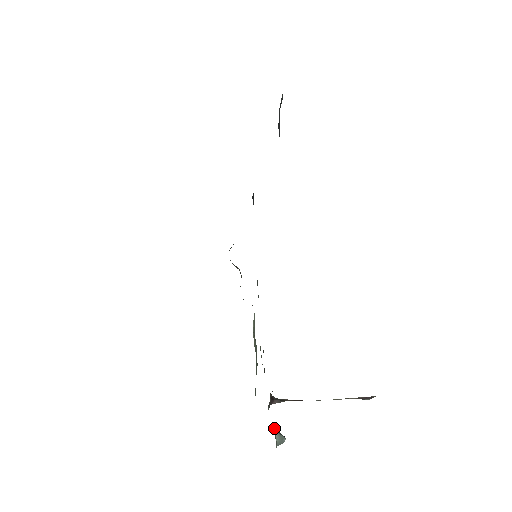
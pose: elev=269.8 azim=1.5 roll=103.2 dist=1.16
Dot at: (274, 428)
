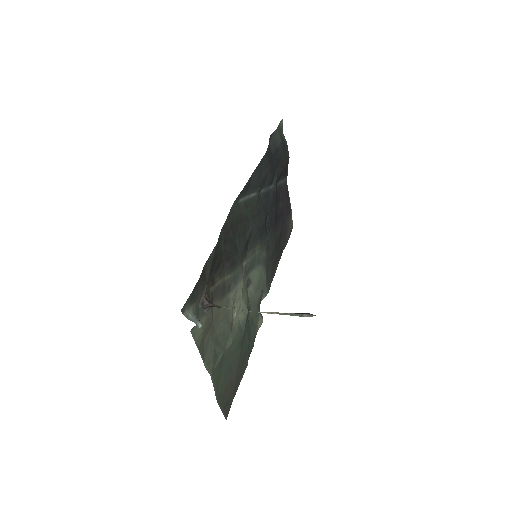
Dot at: (196, 315)
